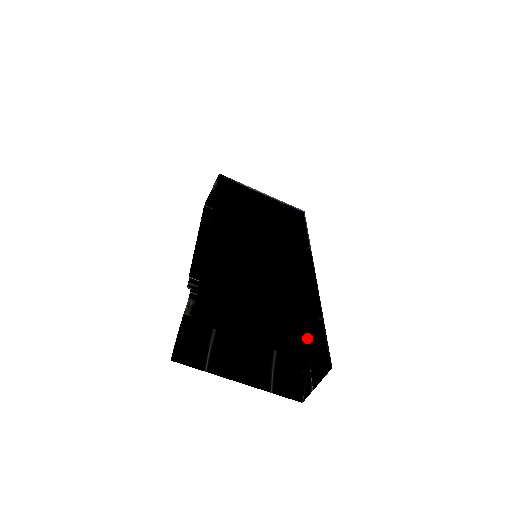
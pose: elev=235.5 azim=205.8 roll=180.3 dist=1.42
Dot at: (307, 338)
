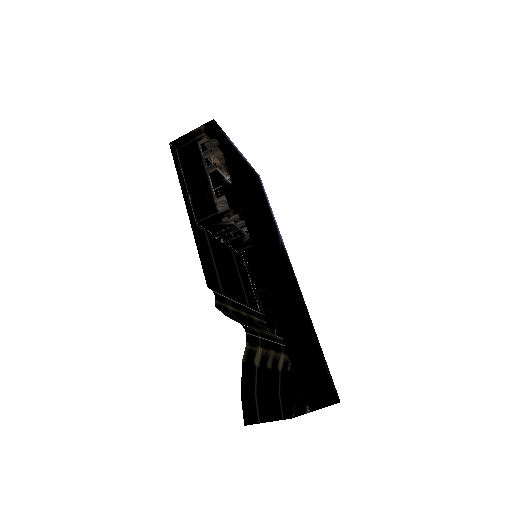
Dot at: (324, 374)
